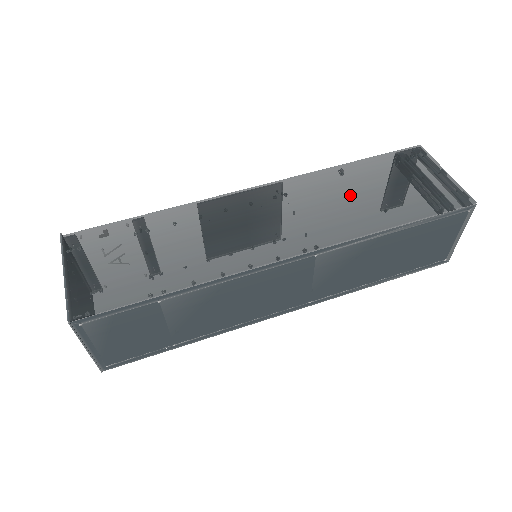
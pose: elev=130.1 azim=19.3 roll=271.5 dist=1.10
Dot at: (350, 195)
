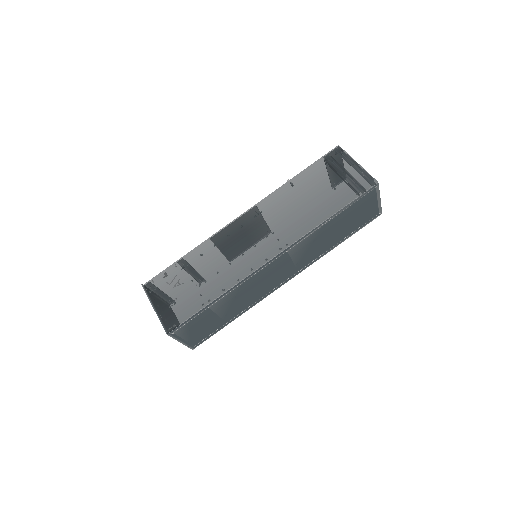
Dot at: (299, 202)
